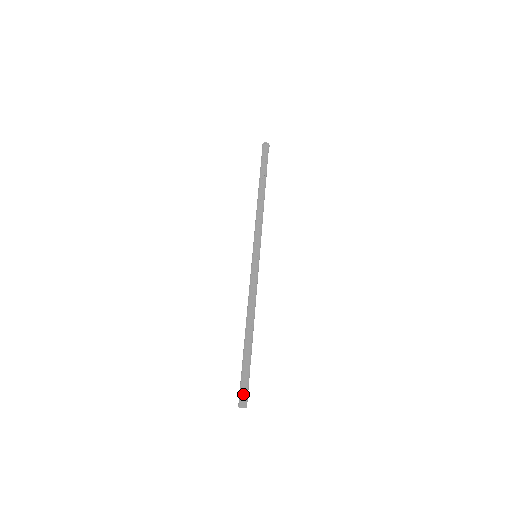
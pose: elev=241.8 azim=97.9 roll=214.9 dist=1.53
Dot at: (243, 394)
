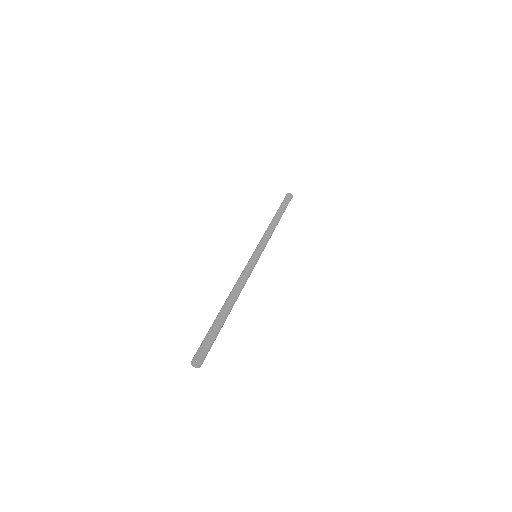
Dot at: occluded
